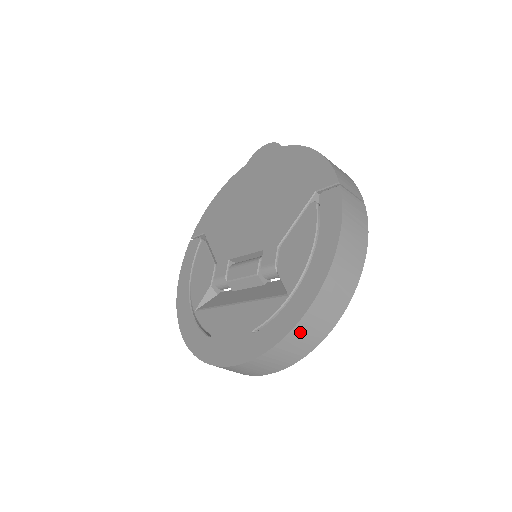
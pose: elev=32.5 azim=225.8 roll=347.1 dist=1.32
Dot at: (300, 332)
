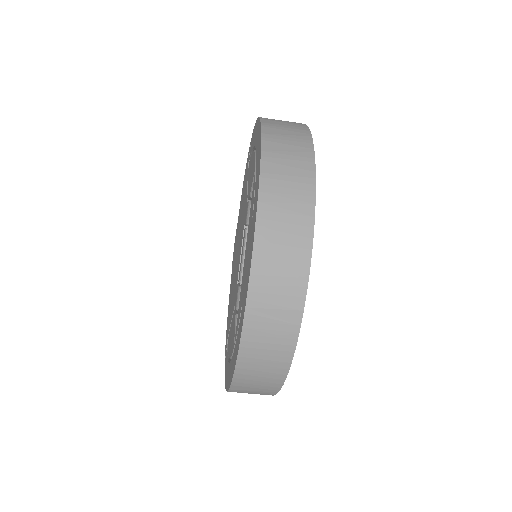
Dot at: (274, 150)
